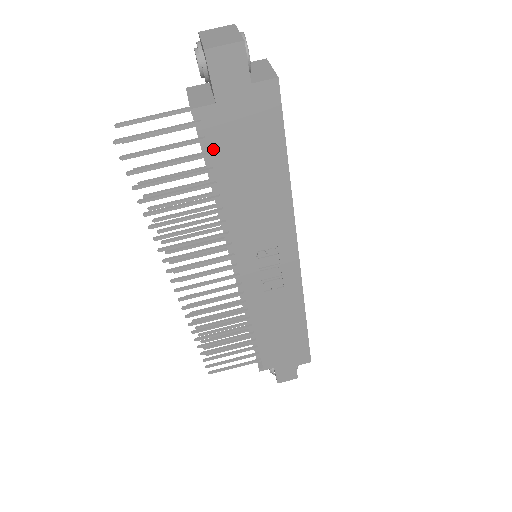
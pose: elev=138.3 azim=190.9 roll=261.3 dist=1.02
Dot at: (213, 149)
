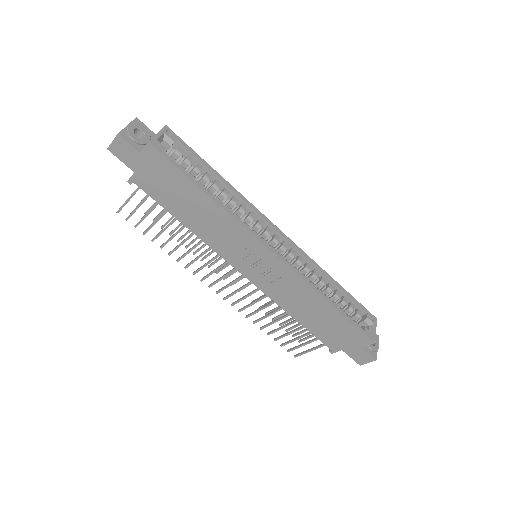
Dot at: (155, 198)
